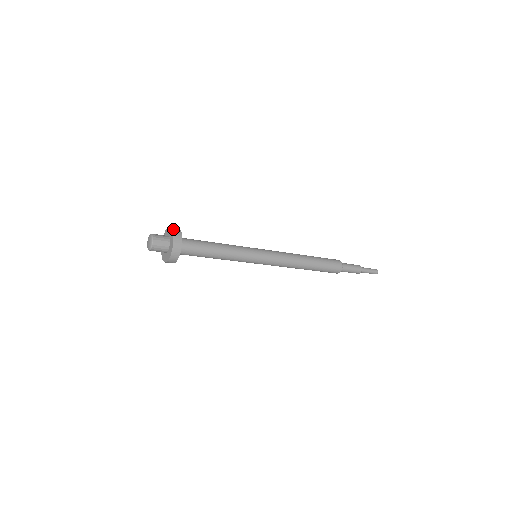
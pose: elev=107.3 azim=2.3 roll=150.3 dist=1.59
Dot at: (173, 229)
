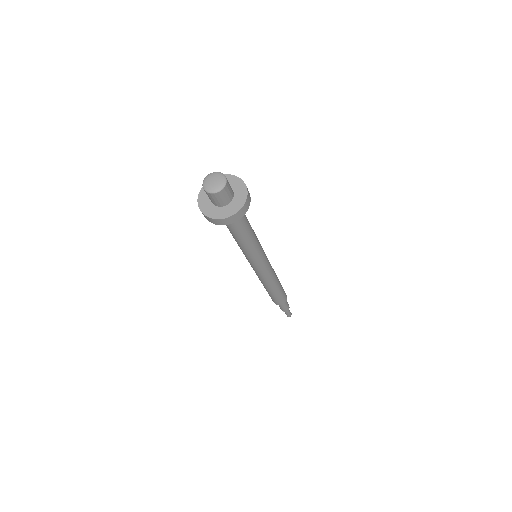
Dot at: occluded
